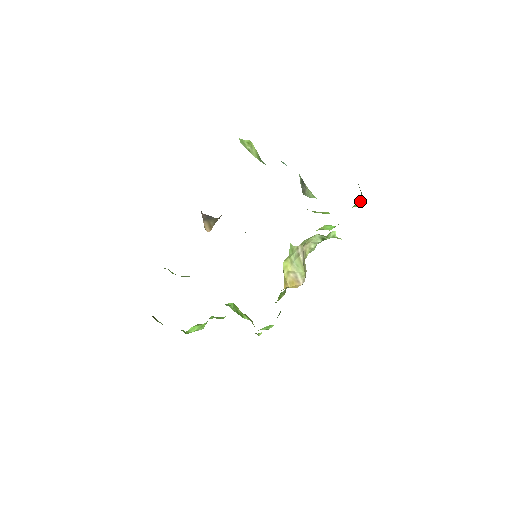
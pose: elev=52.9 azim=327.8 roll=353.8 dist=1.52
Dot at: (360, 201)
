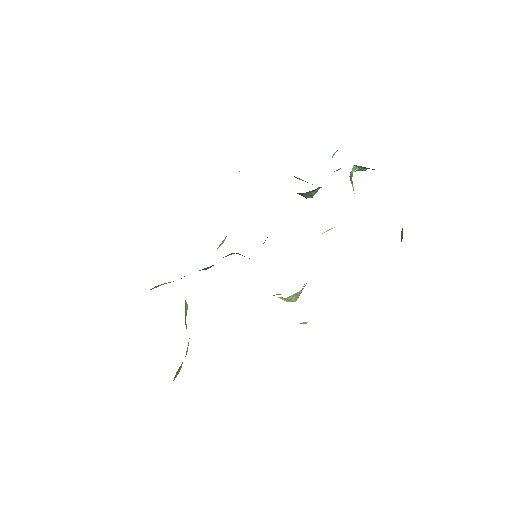
Dot at: occluded
